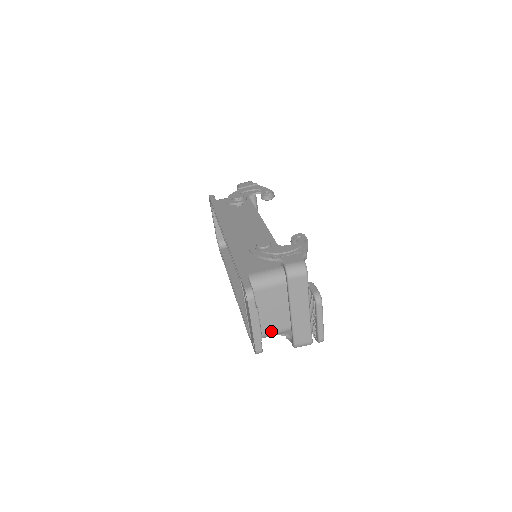
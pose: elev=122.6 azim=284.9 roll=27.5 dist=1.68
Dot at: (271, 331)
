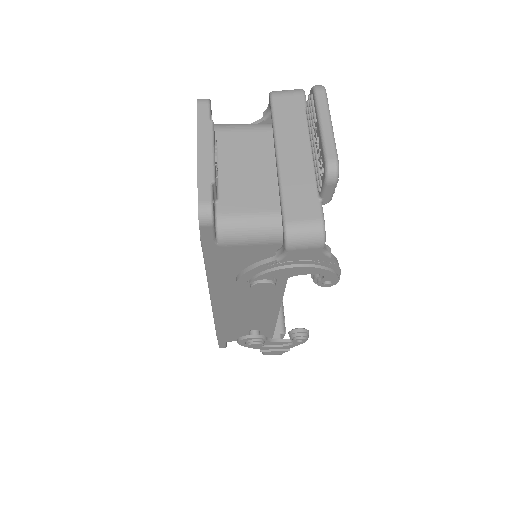
Dot at: (241, 211)
